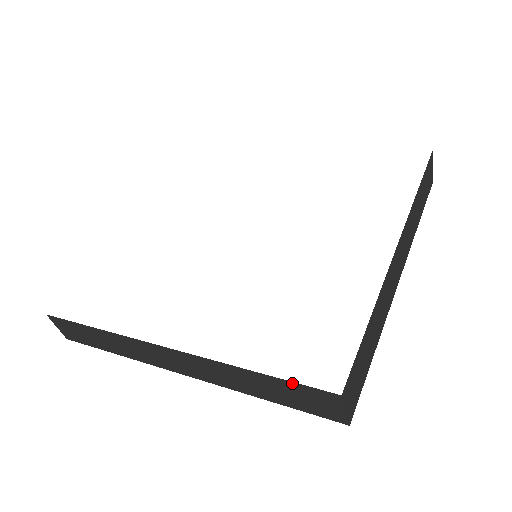
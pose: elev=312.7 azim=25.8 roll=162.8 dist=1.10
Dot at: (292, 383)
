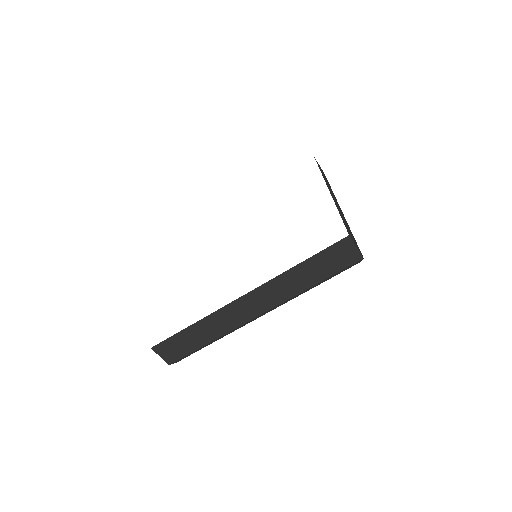
Dot at: (323, 251)
